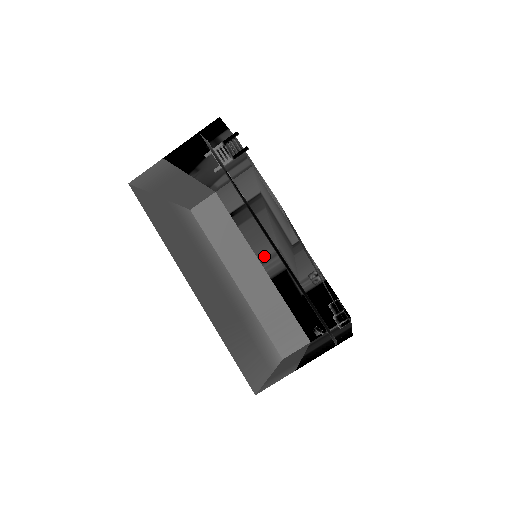
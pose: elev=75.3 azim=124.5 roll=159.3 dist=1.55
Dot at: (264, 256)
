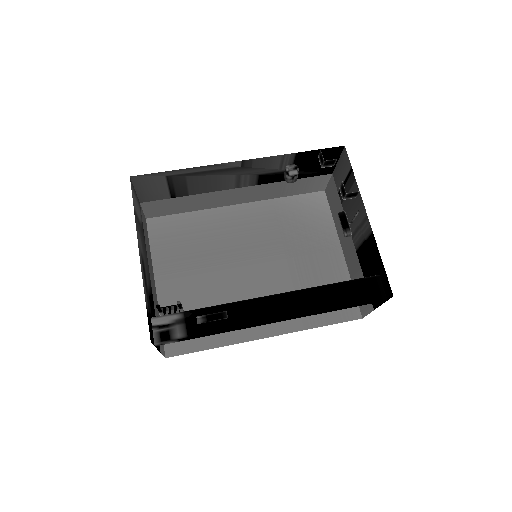
Dot at: (233, 185)
